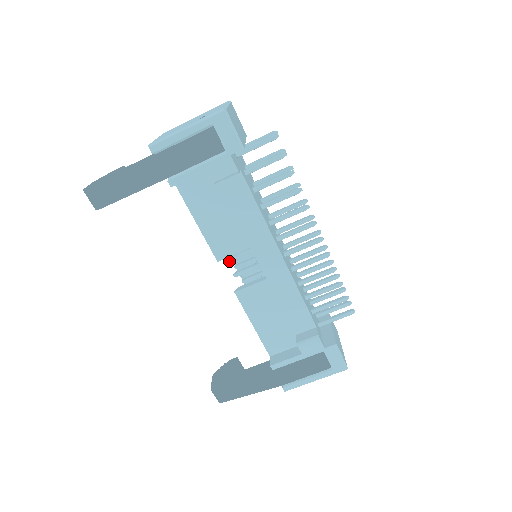
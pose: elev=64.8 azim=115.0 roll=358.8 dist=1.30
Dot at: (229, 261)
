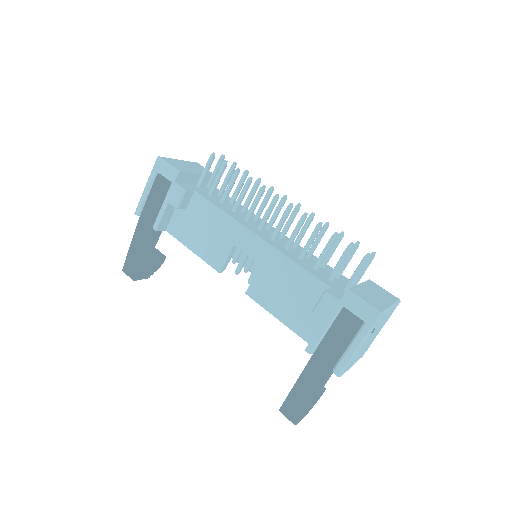
Dot at: (237, 272)
